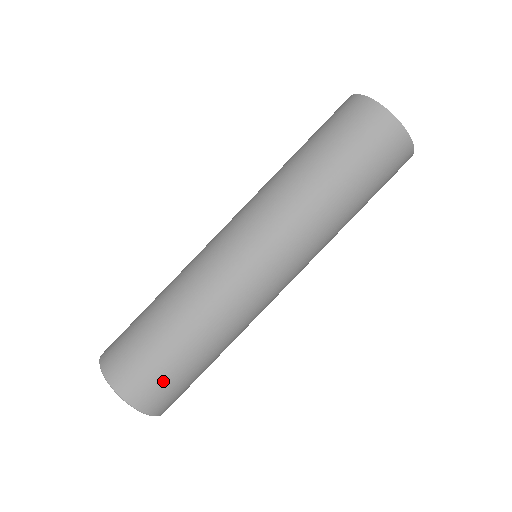
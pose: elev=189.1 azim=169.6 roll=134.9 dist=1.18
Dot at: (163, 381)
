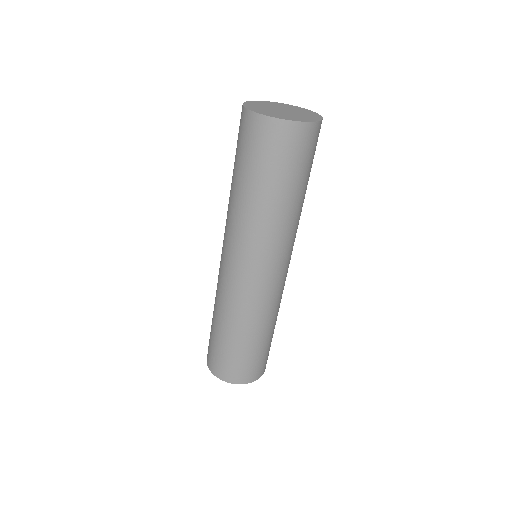
Dot at: (229, 362)
